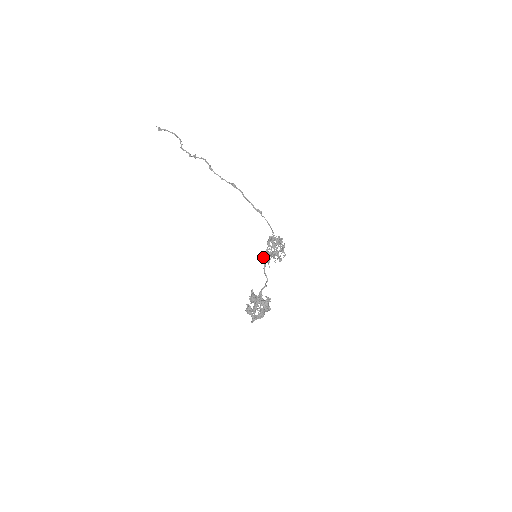
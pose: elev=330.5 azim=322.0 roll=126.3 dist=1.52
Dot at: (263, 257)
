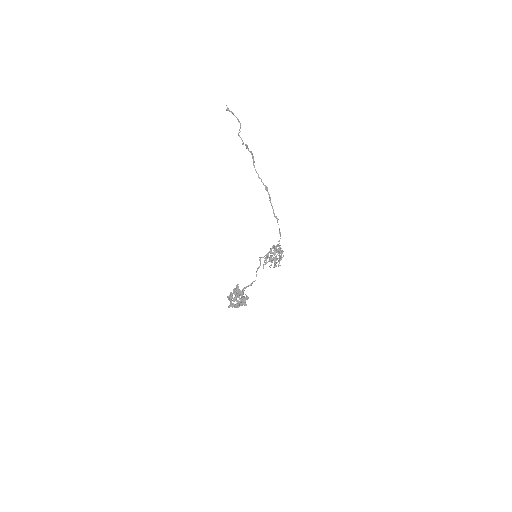
Dot at: occluded
